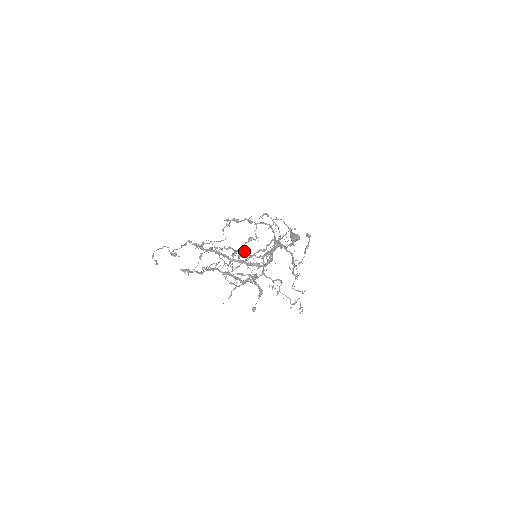
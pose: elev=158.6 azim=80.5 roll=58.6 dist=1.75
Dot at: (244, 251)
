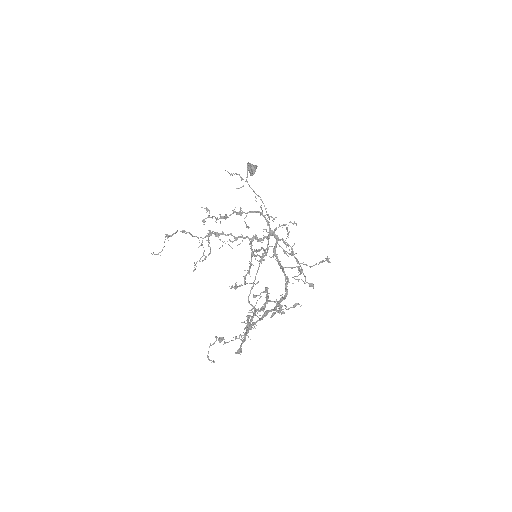
Dot at: (228, 235)
